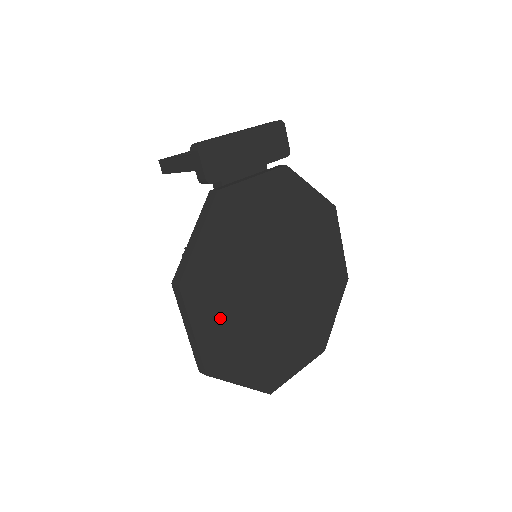
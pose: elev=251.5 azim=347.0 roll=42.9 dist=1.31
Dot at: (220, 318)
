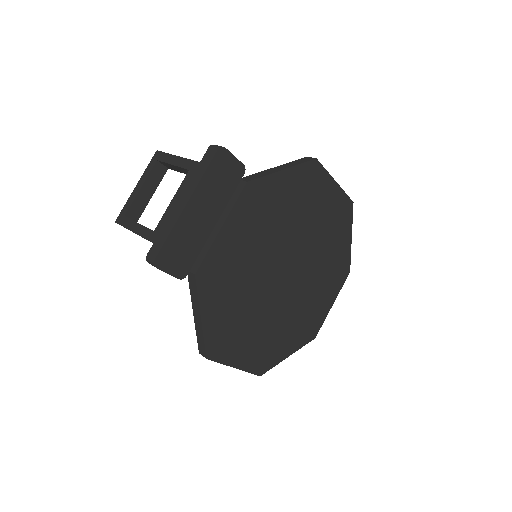
Dot at: (251, 342)
